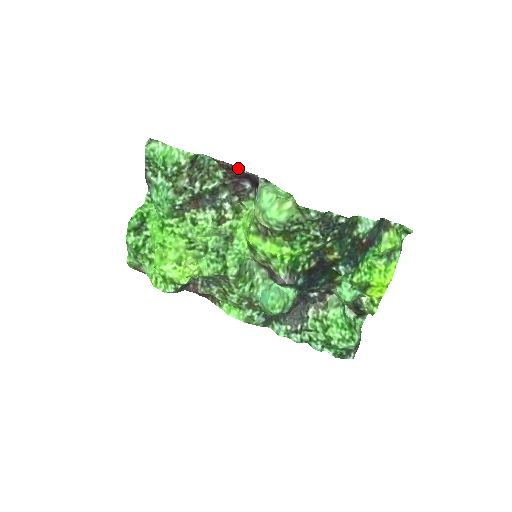
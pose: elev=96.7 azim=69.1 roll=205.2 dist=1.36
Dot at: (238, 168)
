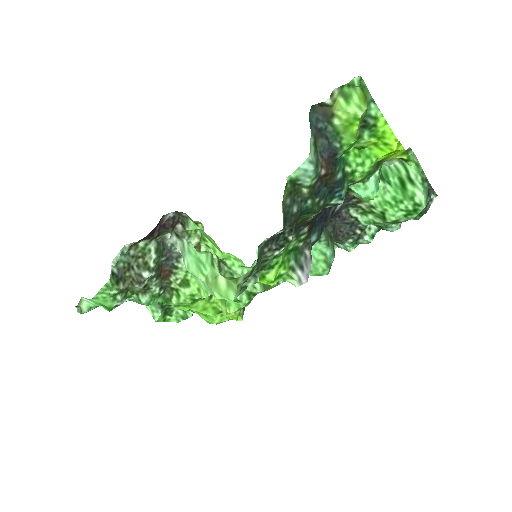
Dot at: occluded
